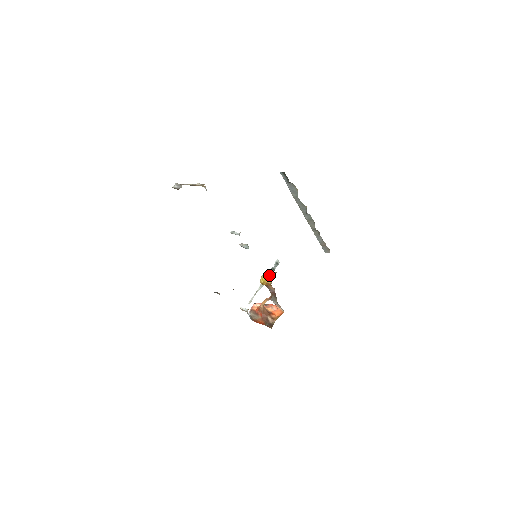
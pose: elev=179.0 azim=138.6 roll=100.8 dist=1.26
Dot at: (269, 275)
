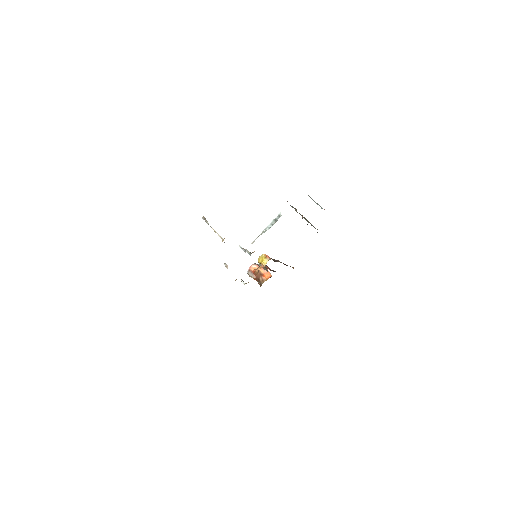
Dot at: (265, 259)
